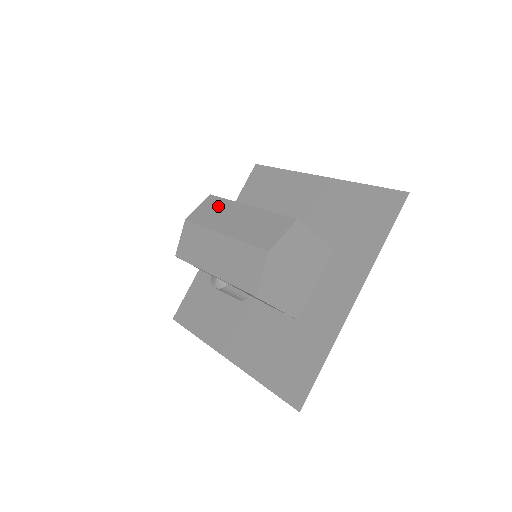
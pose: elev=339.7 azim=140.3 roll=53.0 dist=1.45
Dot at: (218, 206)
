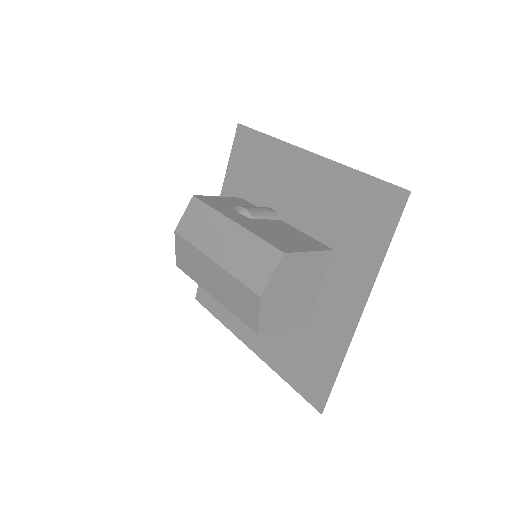
Dot at: (203, 216)
